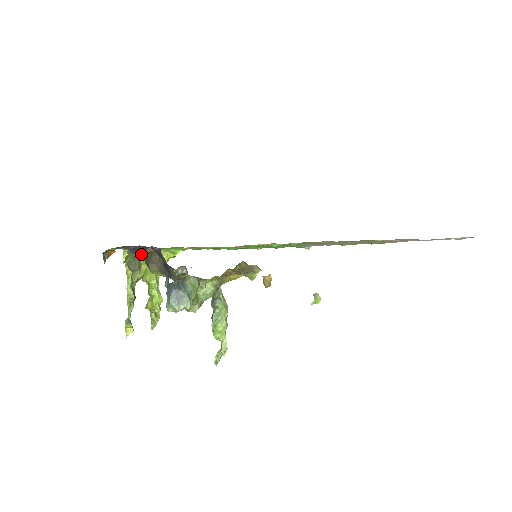
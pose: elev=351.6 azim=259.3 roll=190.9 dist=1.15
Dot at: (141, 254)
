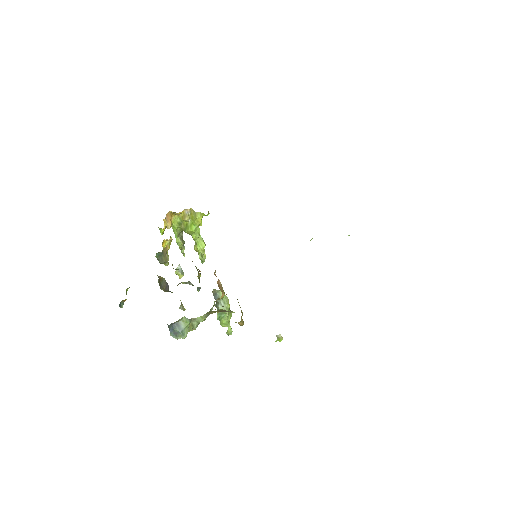
Dot at: (165, 250)
